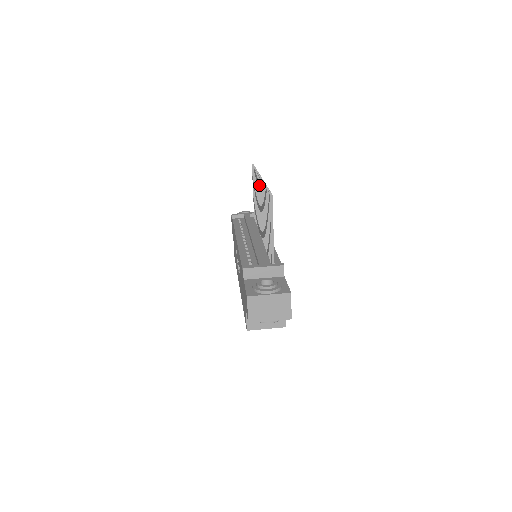
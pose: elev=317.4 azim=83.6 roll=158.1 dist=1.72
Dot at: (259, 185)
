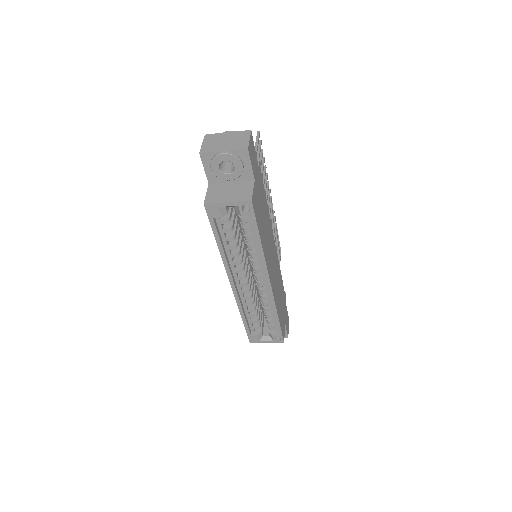
Dot at: (269, 203)
